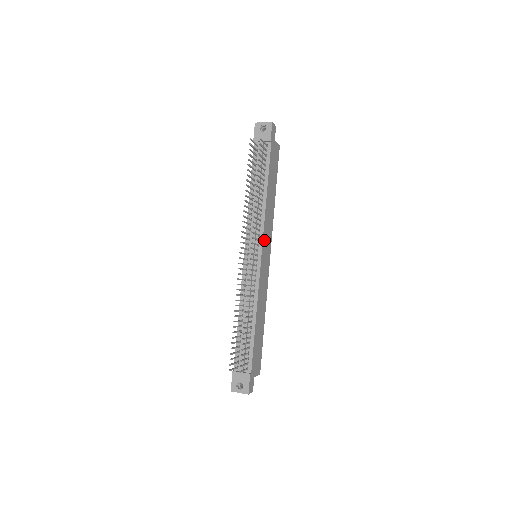
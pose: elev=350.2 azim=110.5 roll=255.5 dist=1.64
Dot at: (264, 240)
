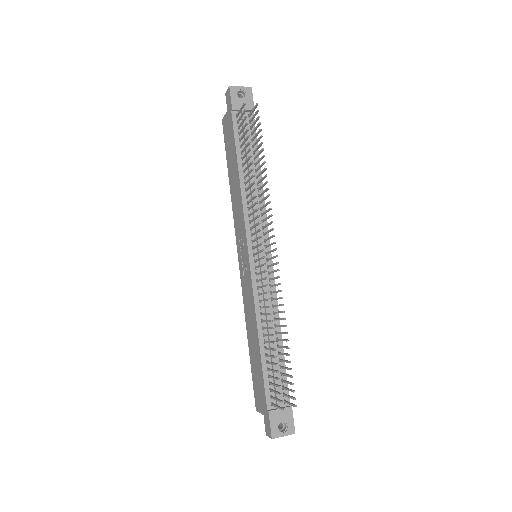
Dot at: (266, 234)
